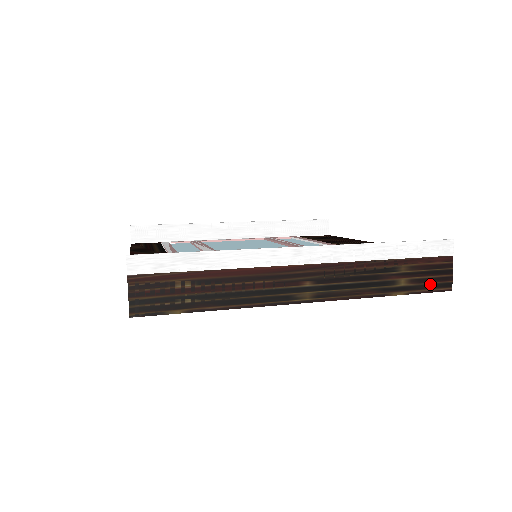
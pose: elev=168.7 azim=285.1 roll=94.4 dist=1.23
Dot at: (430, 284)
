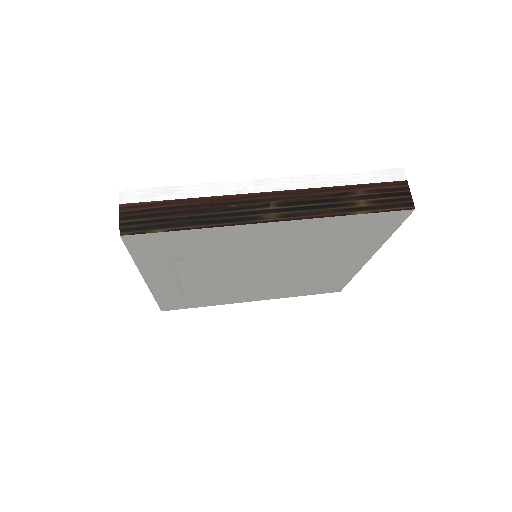
Dot at: (390, 204)
